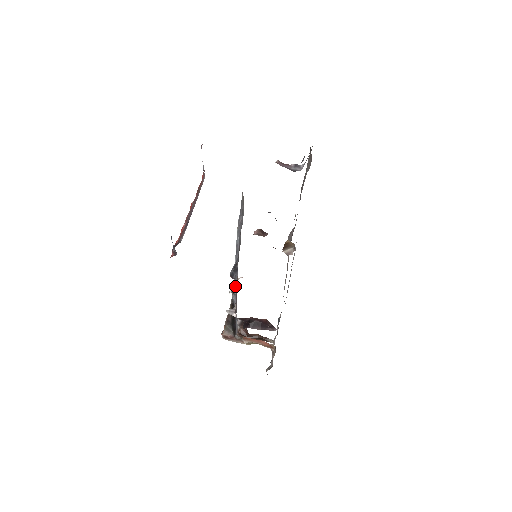
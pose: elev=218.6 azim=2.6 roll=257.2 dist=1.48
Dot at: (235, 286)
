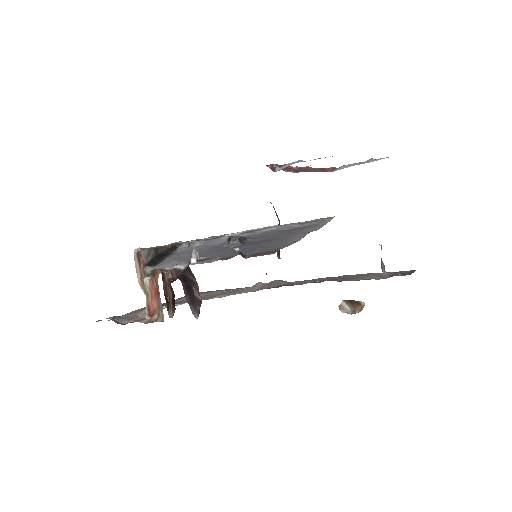
Dot at: (203, 242)
